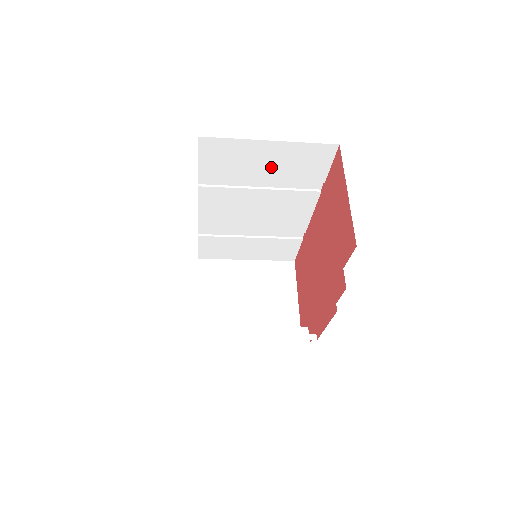
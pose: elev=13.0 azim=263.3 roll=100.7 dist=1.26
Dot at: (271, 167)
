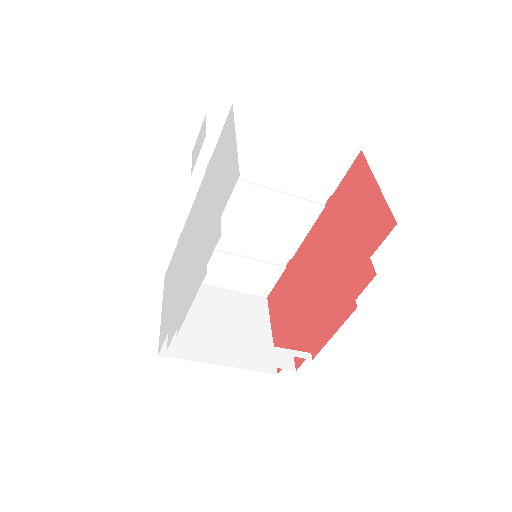
Dot at: (289, 162)
